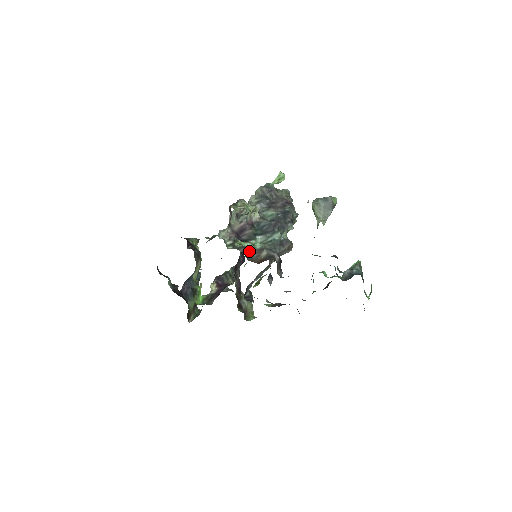
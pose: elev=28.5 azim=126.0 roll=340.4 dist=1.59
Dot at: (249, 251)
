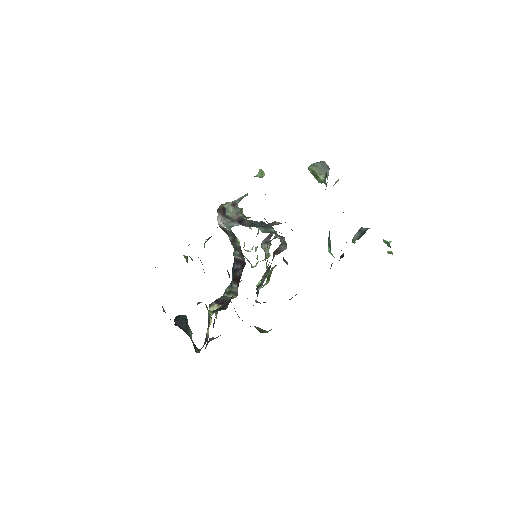
Dot at: occluded
